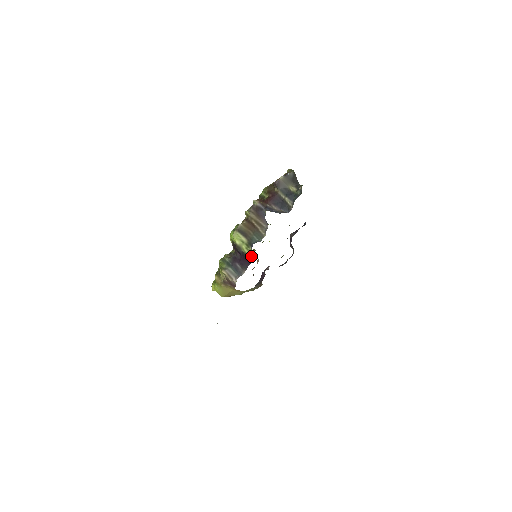
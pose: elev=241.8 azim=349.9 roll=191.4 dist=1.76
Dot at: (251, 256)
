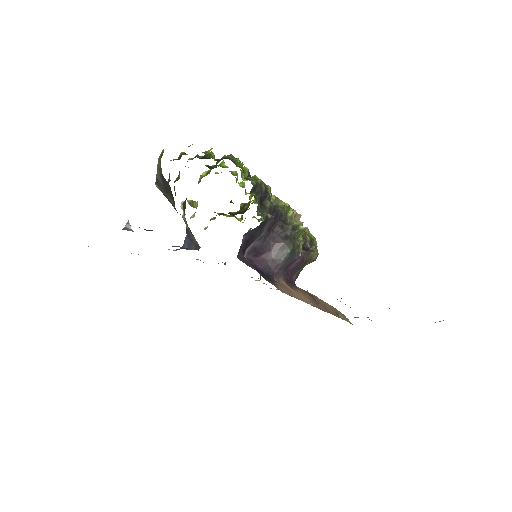
Dot at: occluded
